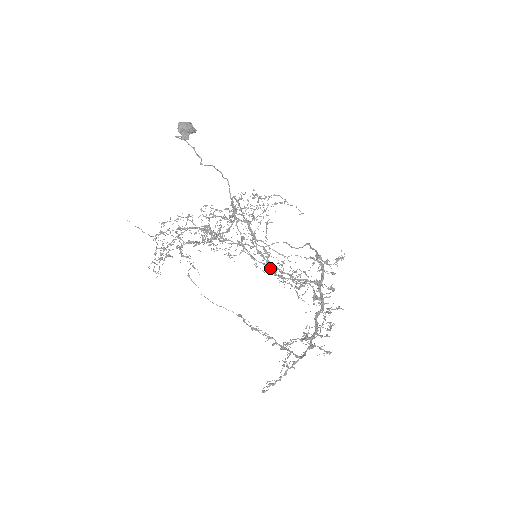
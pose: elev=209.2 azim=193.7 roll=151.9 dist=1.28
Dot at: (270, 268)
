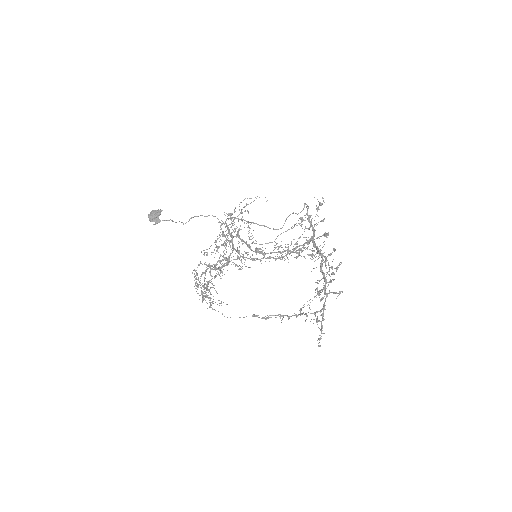
Dot at: (269, 258)
